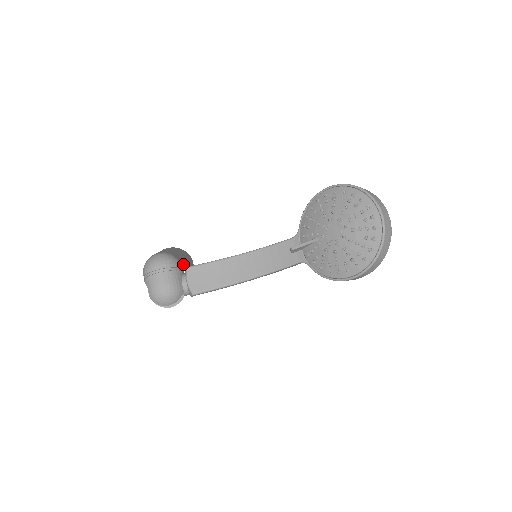
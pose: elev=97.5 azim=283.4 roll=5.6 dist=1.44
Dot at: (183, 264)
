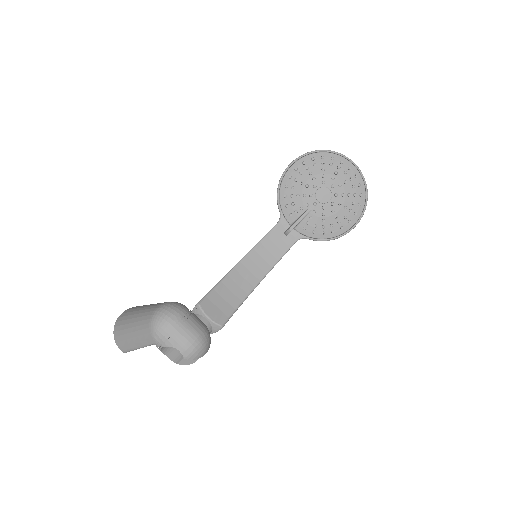
Dot at: occluded
